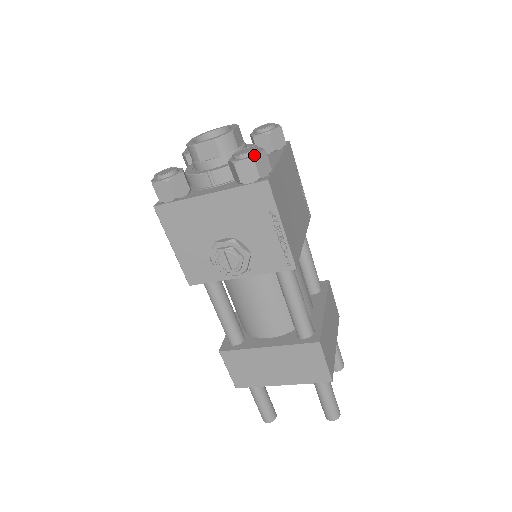
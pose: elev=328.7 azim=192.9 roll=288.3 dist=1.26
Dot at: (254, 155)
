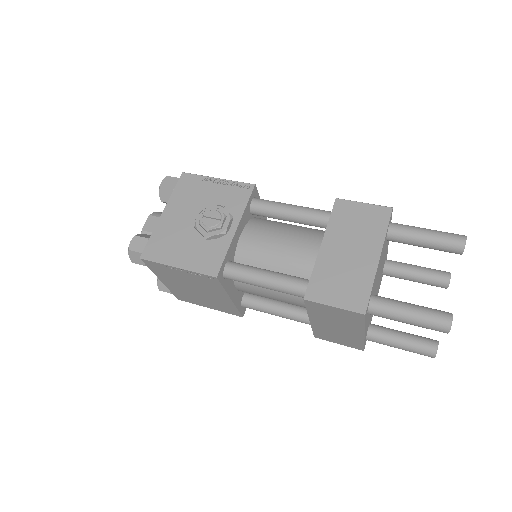
Dot at: (166, 177)
